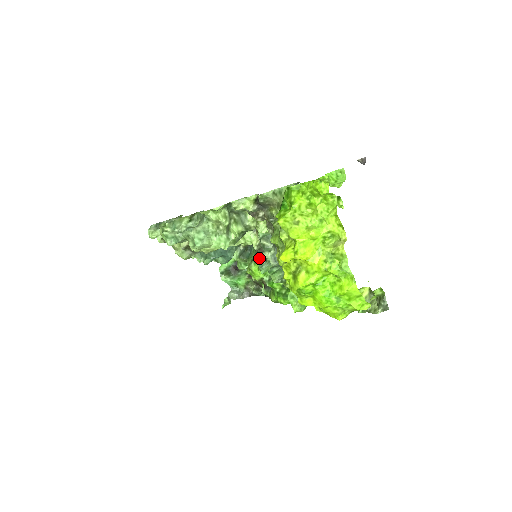
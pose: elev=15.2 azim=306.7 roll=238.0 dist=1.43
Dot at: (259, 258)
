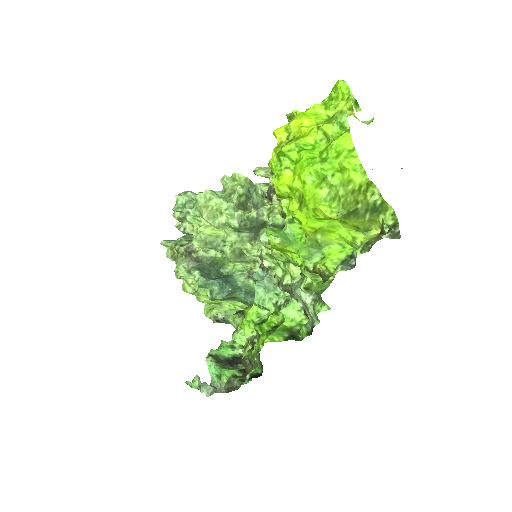
Dot at: (259, 276)
